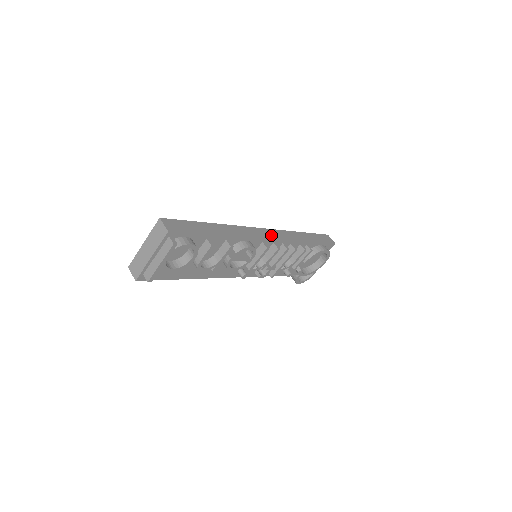
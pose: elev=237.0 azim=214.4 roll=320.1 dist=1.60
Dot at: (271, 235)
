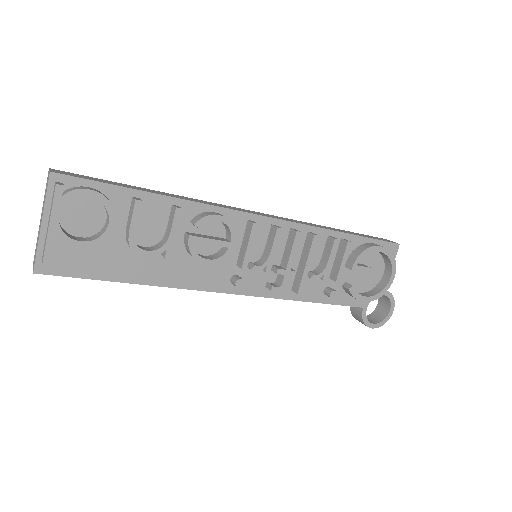
Dot at: (265, 215)
